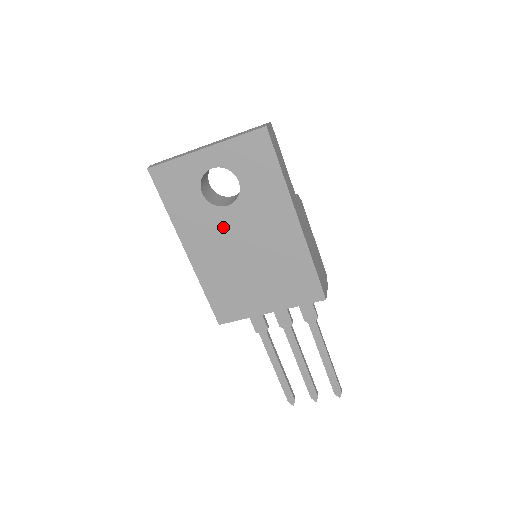
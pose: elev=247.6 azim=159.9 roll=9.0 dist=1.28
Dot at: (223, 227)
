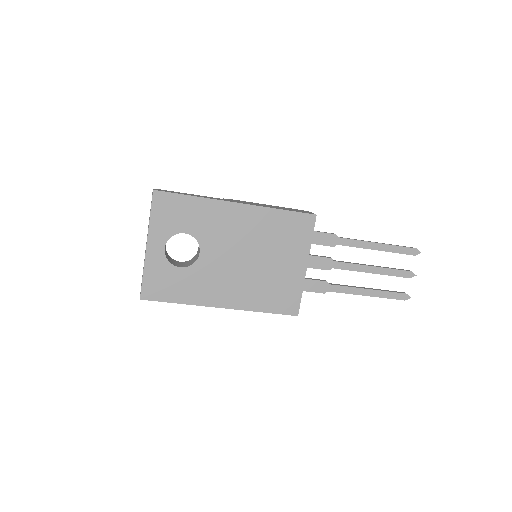
Dot at: (215, 266)
